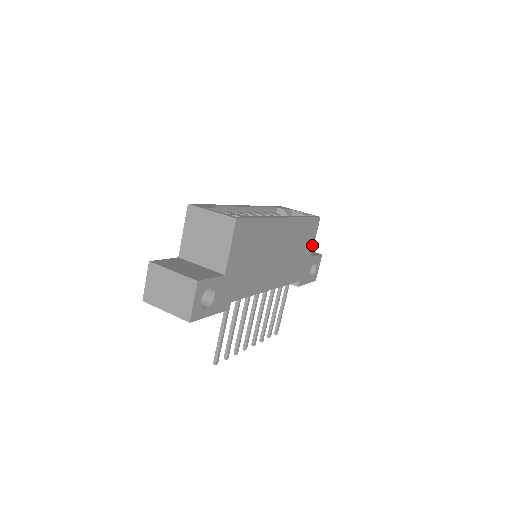
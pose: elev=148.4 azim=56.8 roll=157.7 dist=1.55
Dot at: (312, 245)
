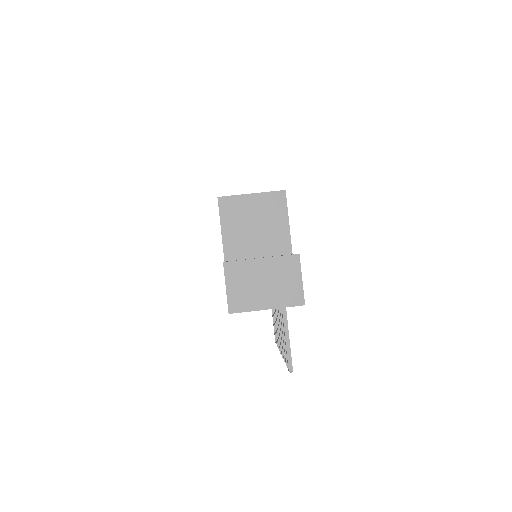
Dot at: occluded
